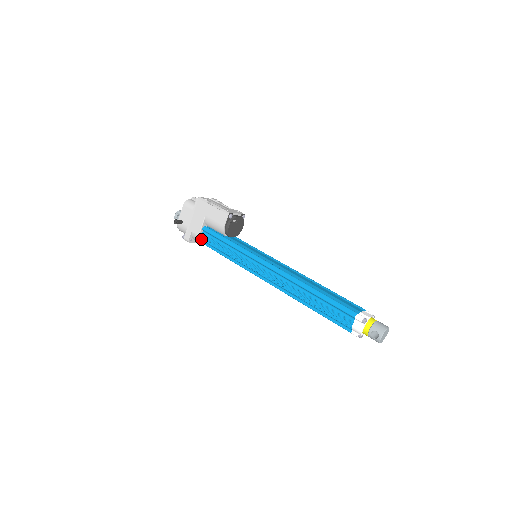
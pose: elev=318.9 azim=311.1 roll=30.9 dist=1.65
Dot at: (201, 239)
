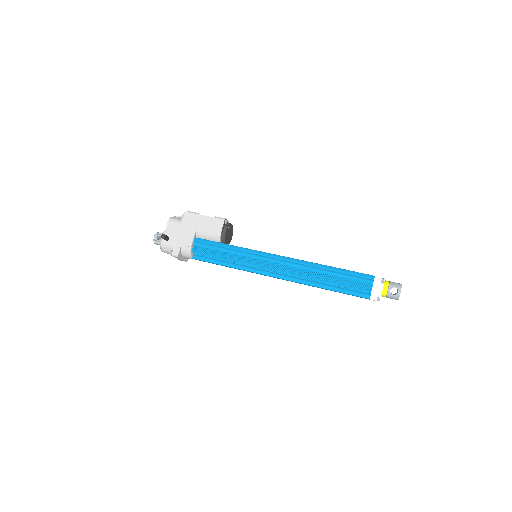
Dot at: (191, 252)
